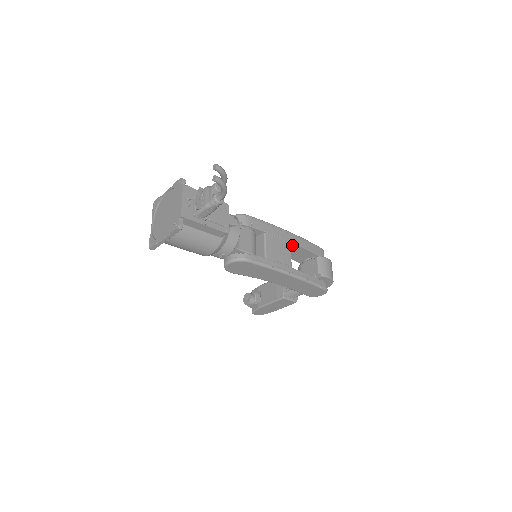
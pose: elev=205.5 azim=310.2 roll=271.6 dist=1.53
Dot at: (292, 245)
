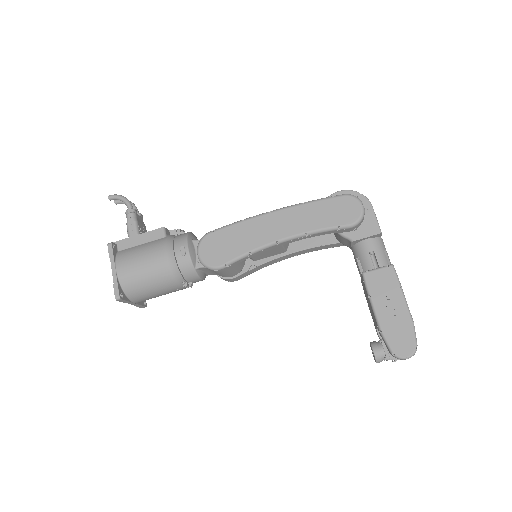
Dot at: occluded
